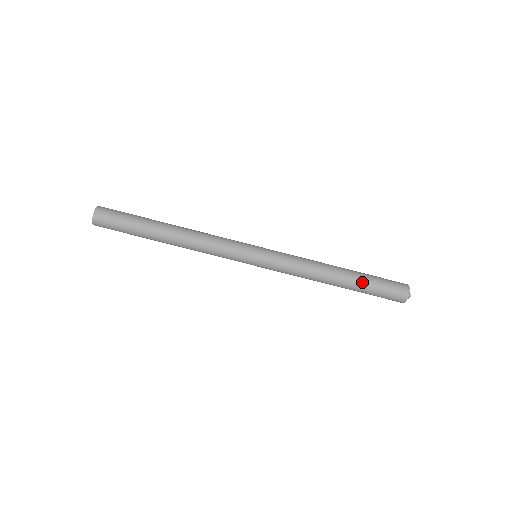
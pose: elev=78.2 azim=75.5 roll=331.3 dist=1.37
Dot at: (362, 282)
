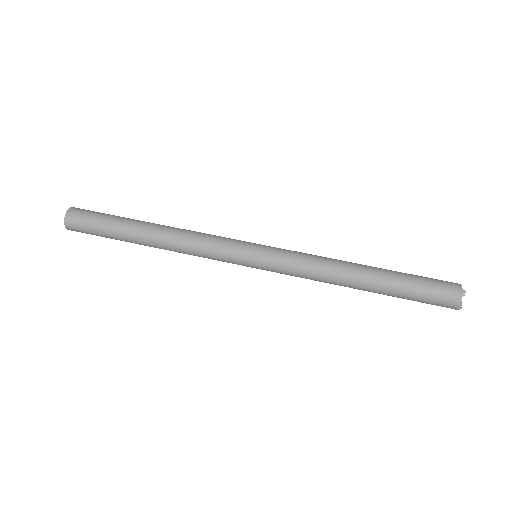
Dot at: (395, 274)
